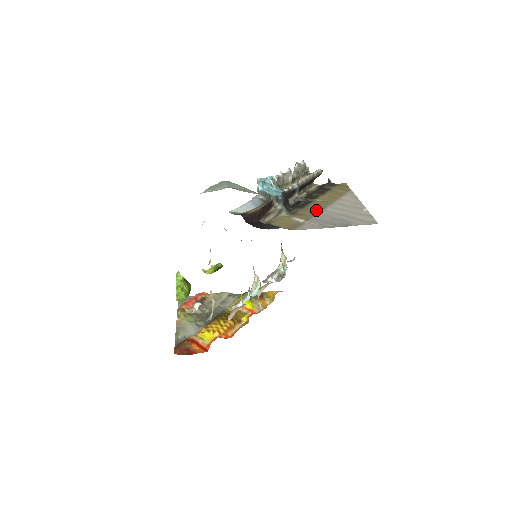
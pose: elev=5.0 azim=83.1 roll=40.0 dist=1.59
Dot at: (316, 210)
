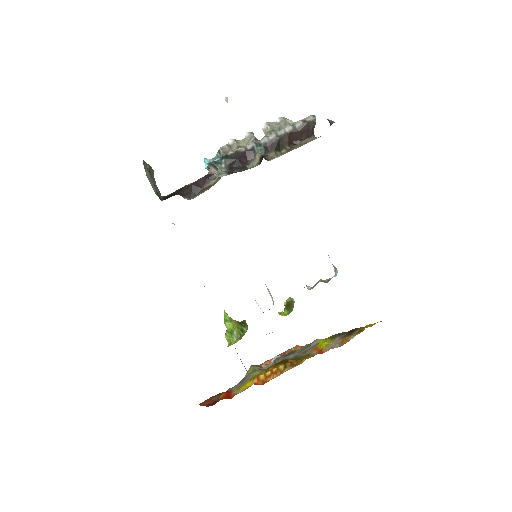
Dot at: occluded
